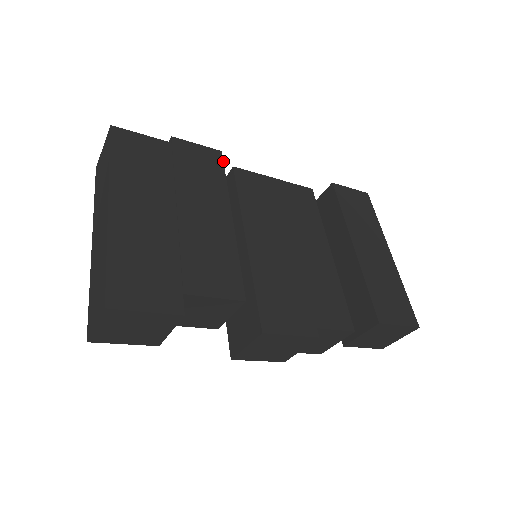
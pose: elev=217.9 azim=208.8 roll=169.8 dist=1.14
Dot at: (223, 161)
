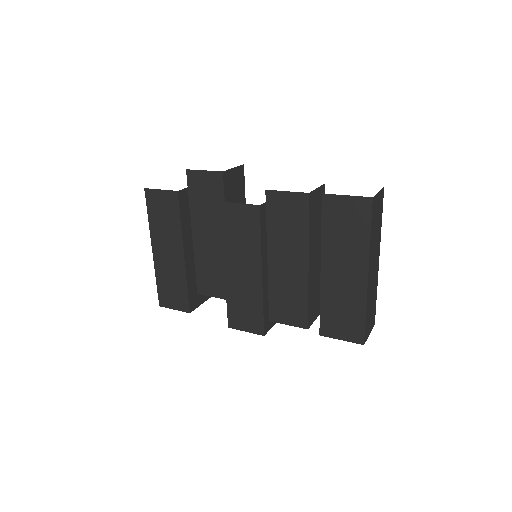
Dot at: (223, 183)
